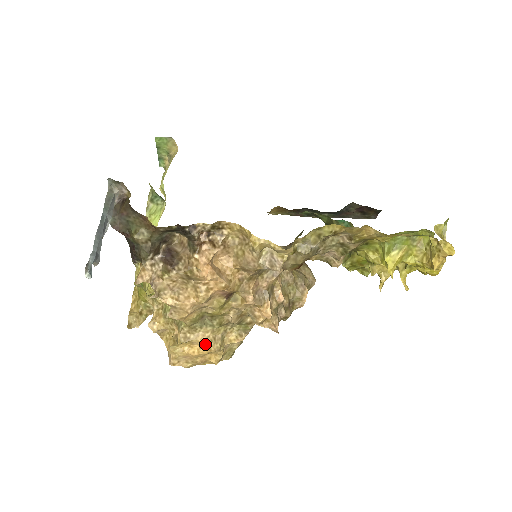
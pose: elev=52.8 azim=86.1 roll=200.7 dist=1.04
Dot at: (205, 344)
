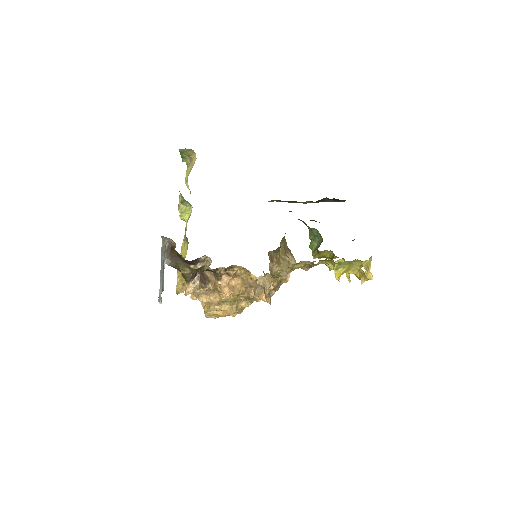
Dot at: (226, 311)
